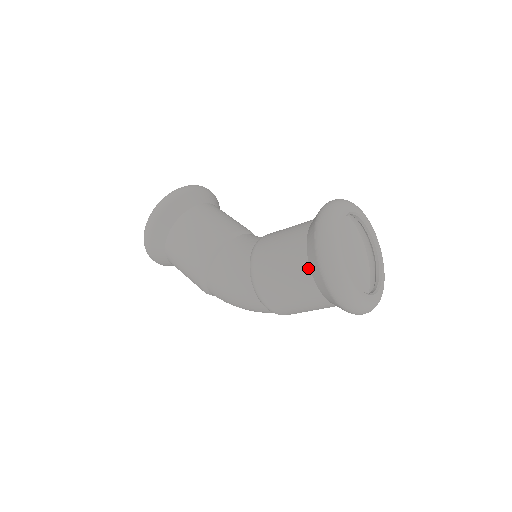
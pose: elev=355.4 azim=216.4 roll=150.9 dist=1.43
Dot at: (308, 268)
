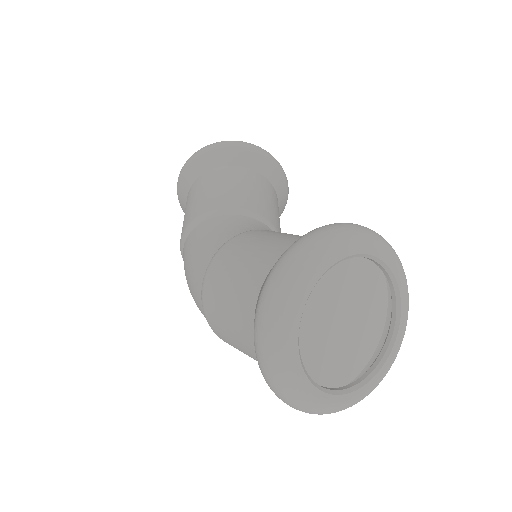
Dot at: (265, 275)
